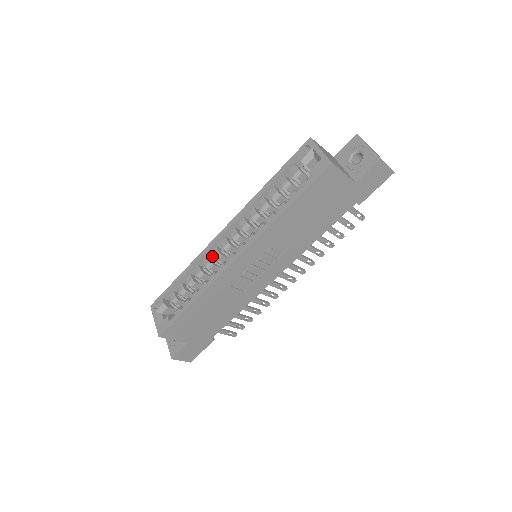
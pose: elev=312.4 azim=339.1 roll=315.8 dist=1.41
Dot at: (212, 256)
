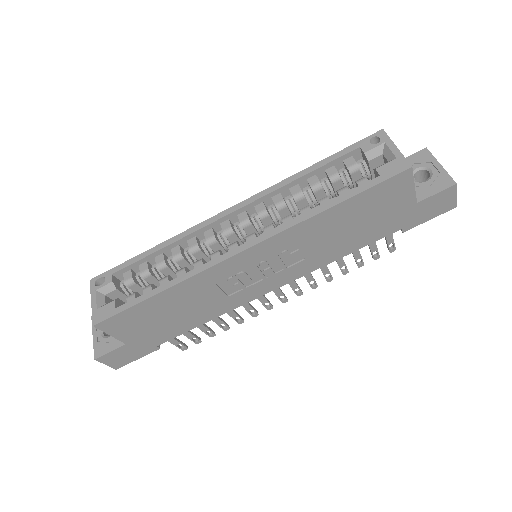
Dot at: (200, 238)
